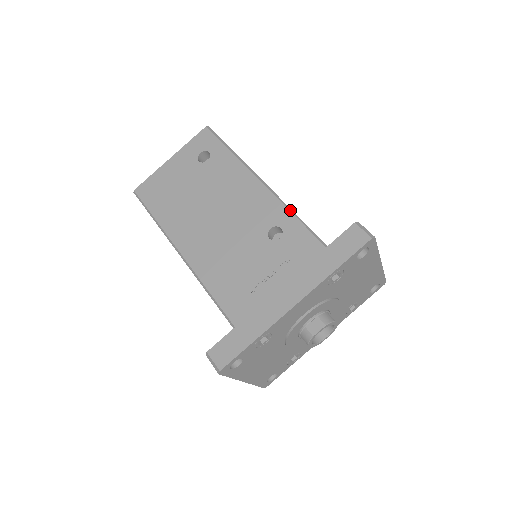
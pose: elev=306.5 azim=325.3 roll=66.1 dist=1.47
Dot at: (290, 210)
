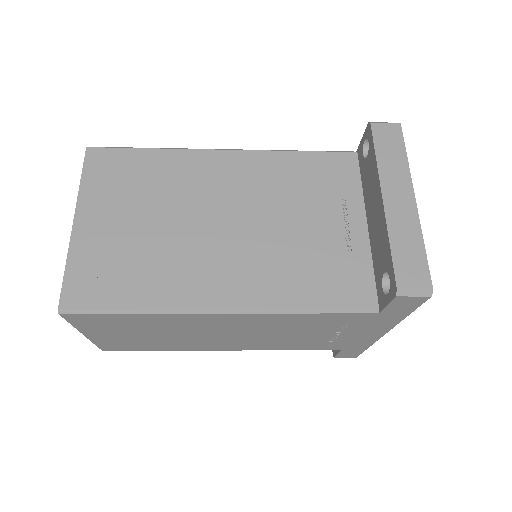
Dot at: occluded
